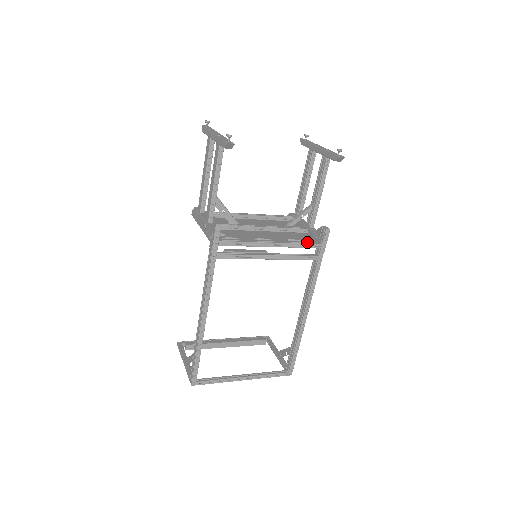
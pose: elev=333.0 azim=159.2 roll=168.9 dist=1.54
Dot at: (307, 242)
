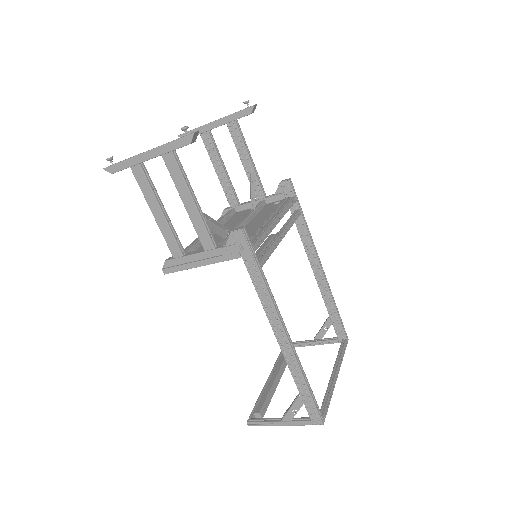
Dot at: (287, 202)
